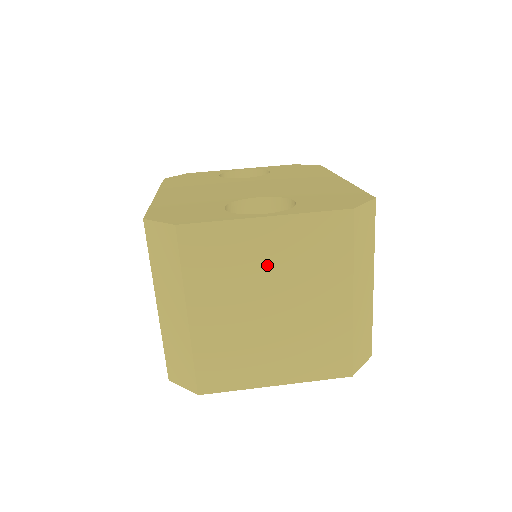
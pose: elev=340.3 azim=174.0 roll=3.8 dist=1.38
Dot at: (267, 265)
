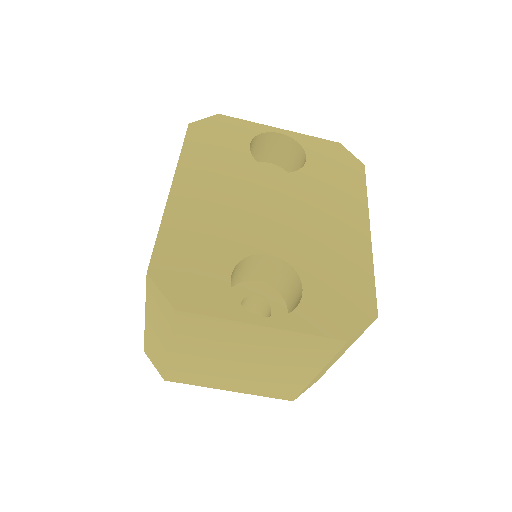
Dot at: (251, 346)
